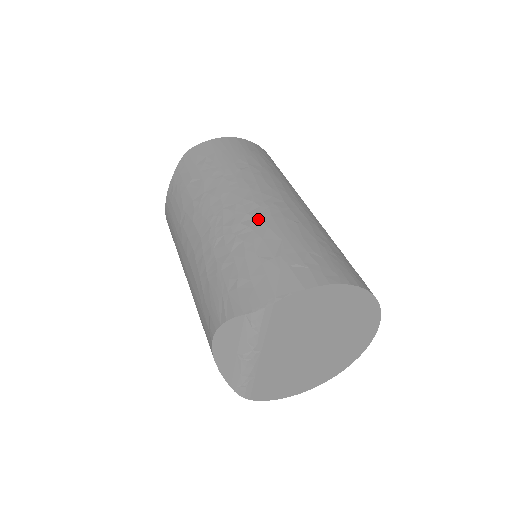
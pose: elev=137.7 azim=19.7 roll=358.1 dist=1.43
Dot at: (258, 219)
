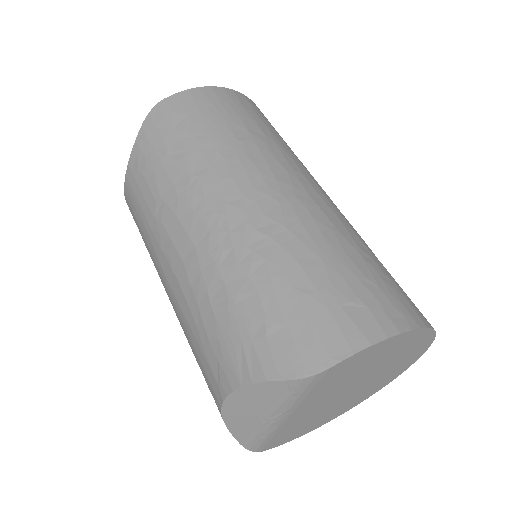
Dot at: (282, 225)
